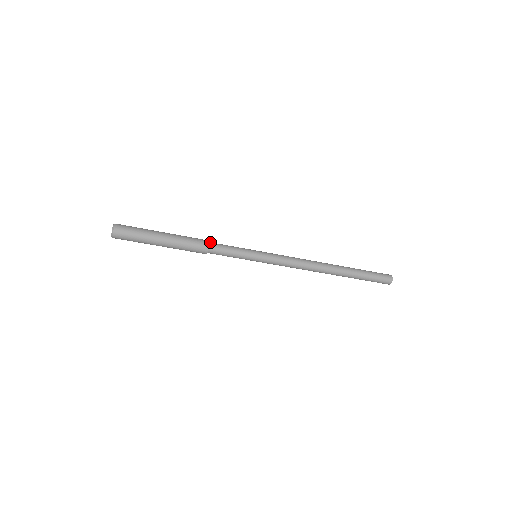
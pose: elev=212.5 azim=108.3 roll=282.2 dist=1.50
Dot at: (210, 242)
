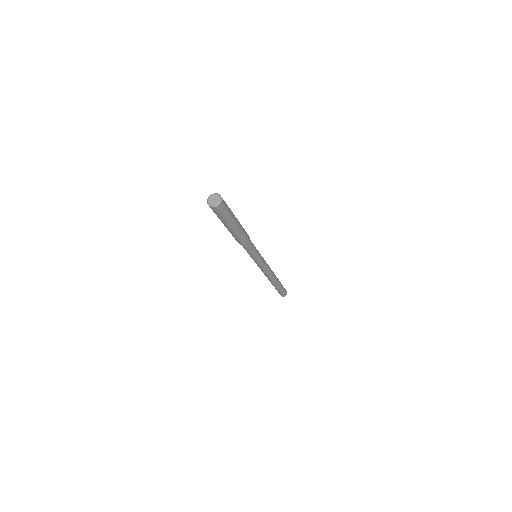
Dot at: occluded
